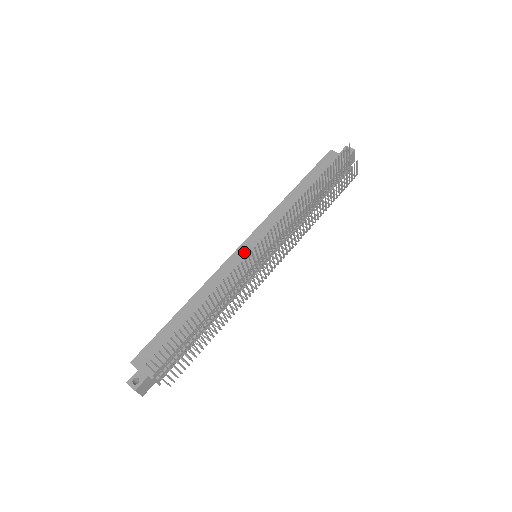
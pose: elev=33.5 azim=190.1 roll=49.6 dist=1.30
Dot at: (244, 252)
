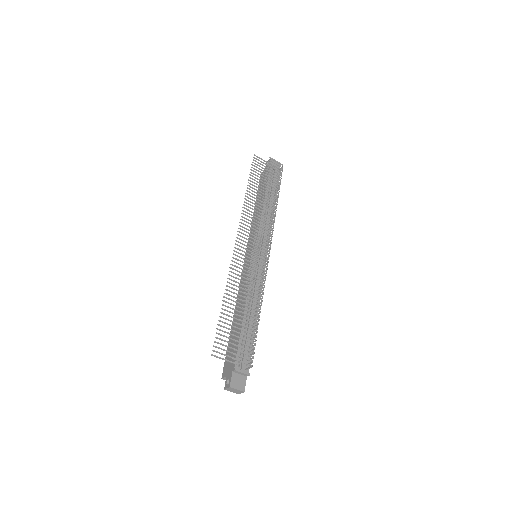
Dot at: occluded
